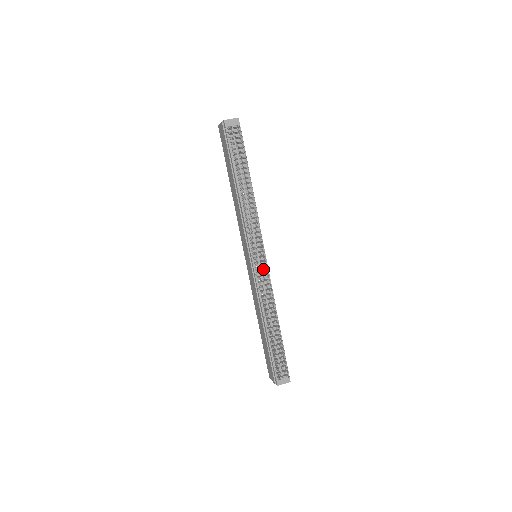
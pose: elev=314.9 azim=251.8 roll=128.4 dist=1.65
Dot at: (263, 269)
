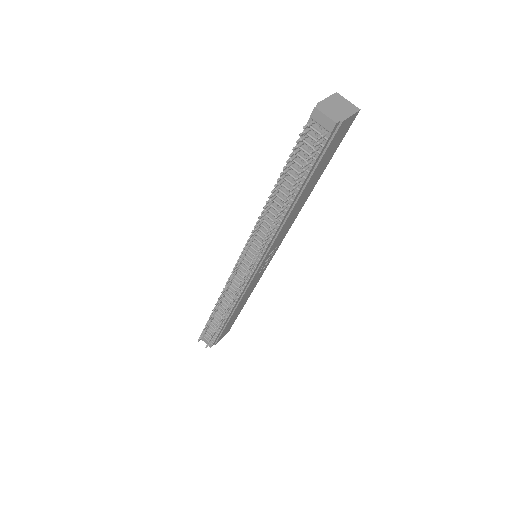
Dot at: occluded
